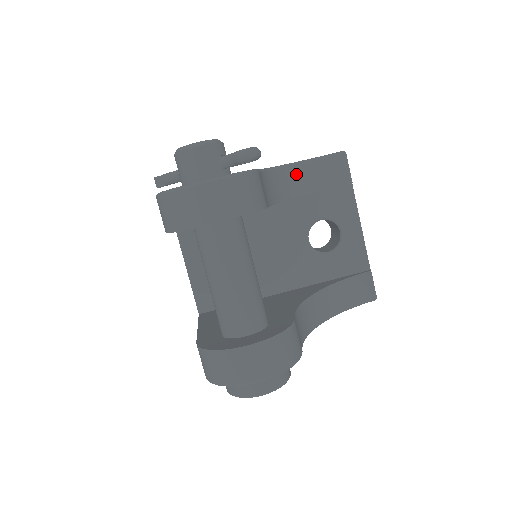
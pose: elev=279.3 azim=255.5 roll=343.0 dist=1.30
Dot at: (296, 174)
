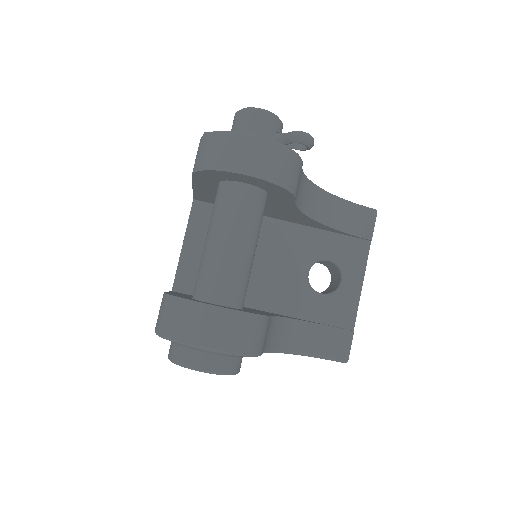
Dot at: (327, 203)
